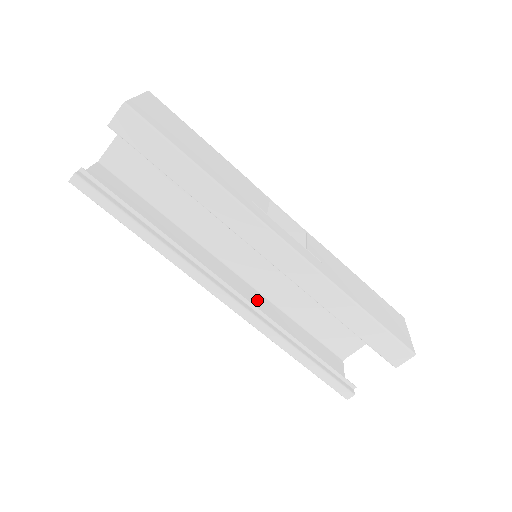
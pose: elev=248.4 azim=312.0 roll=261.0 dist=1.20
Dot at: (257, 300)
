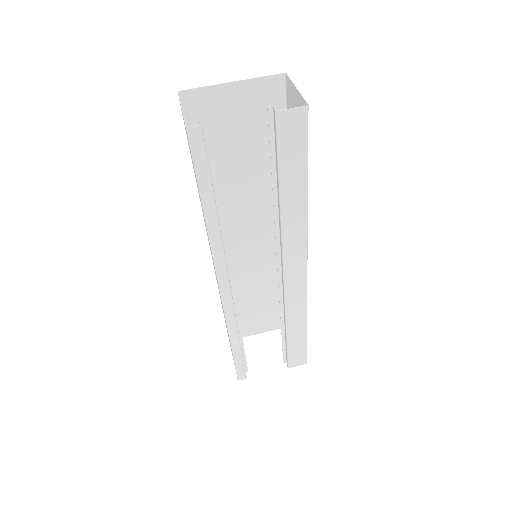
Dot at: occluded
